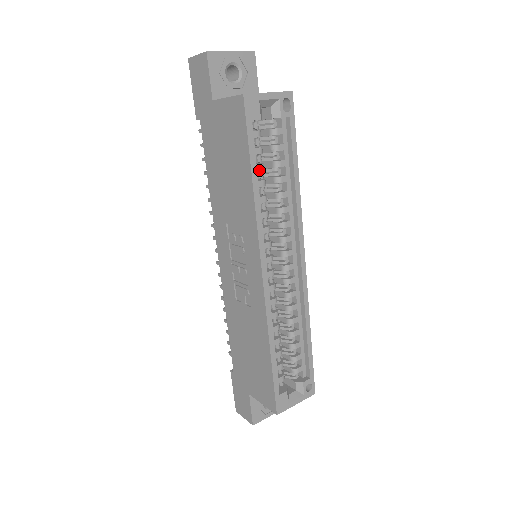
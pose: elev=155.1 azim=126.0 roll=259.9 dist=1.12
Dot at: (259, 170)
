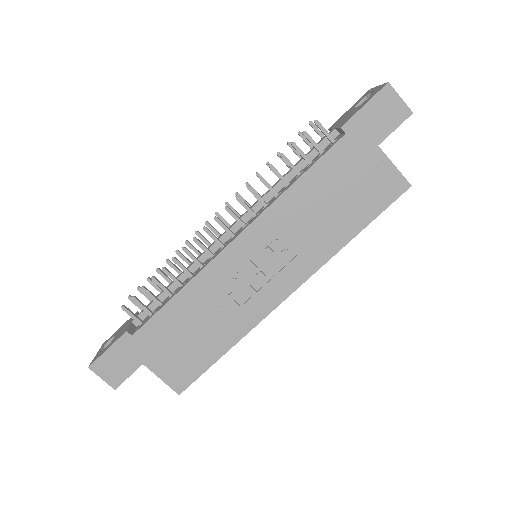
Dot at: occluded
